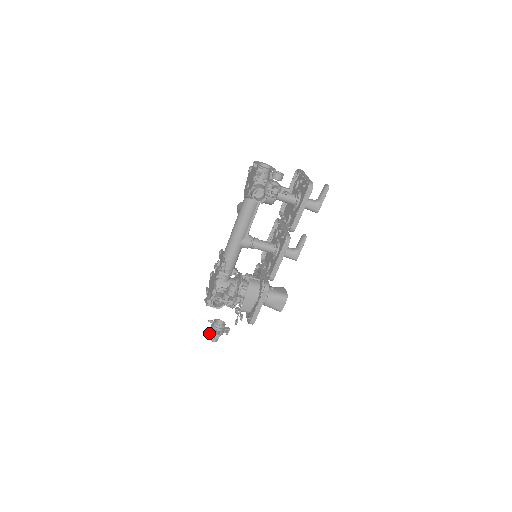
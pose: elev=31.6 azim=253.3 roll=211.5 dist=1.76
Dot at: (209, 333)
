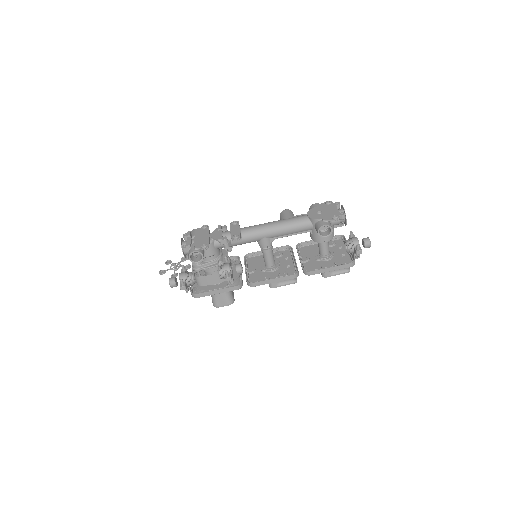
Dot at: occluded
